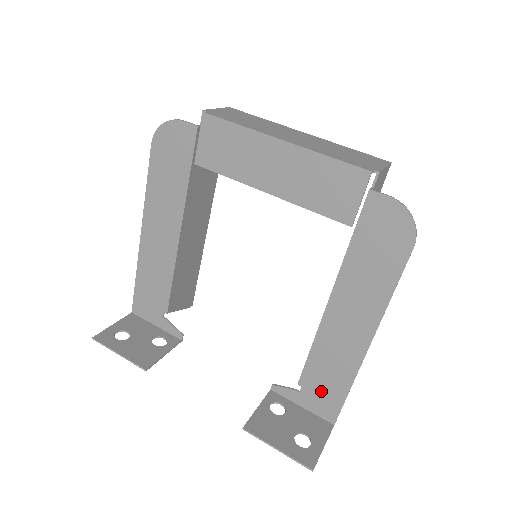
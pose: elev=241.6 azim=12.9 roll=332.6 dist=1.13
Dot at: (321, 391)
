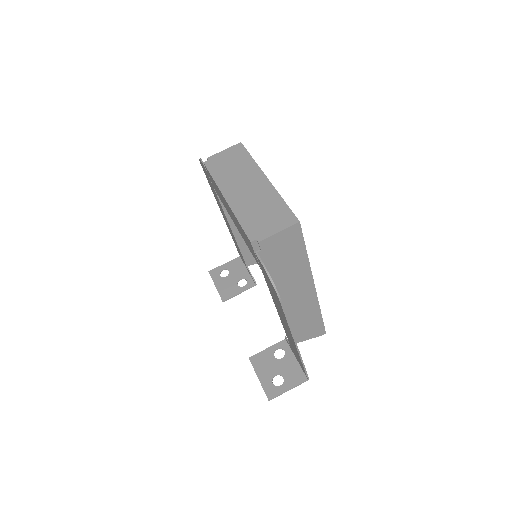
Dot at: (296, 356)
